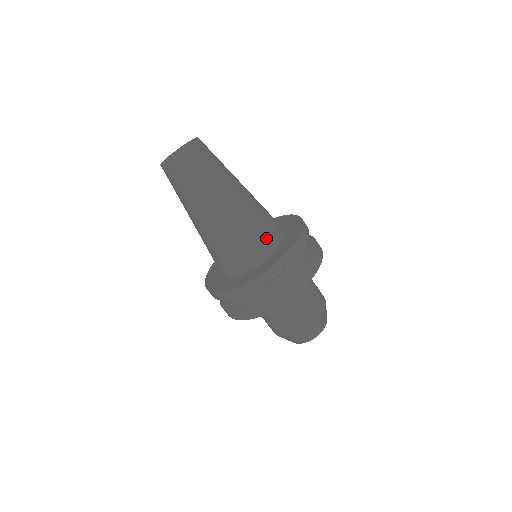
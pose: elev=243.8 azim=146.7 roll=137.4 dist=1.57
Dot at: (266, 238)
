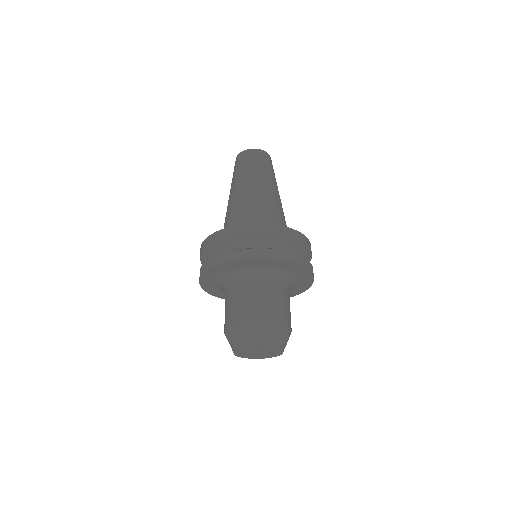
Dot at: occluded
